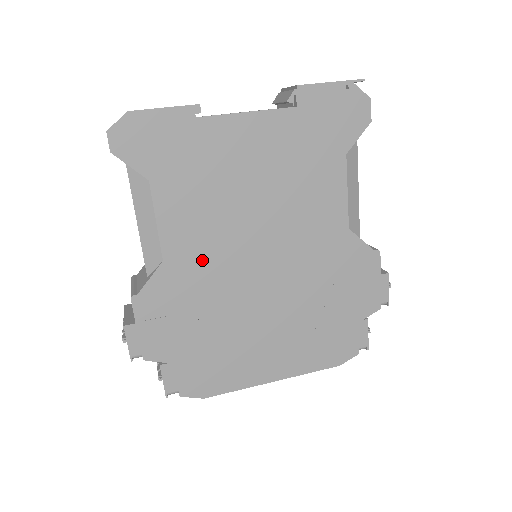
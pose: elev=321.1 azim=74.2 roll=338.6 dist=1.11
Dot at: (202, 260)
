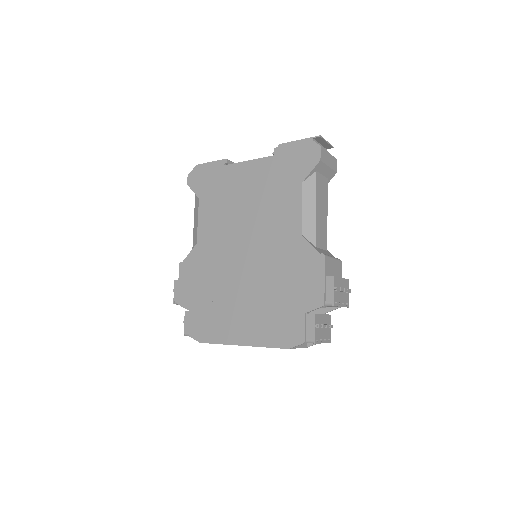
Dot at: (214, 246)
